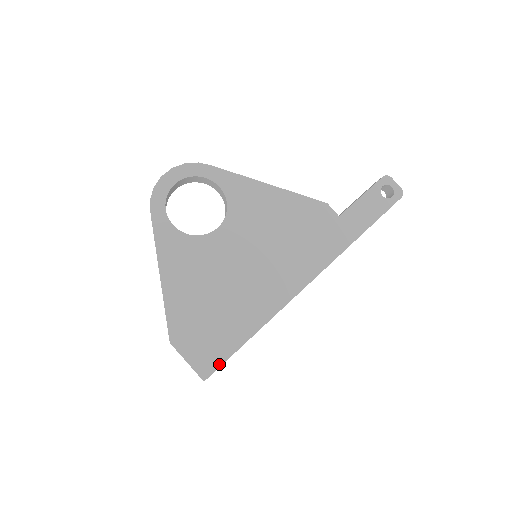
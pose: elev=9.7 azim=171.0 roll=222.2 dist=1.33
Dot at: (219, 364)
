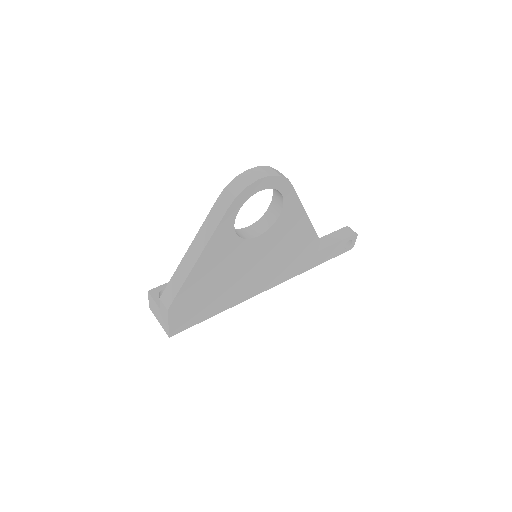
Dot at: (186, 328)
